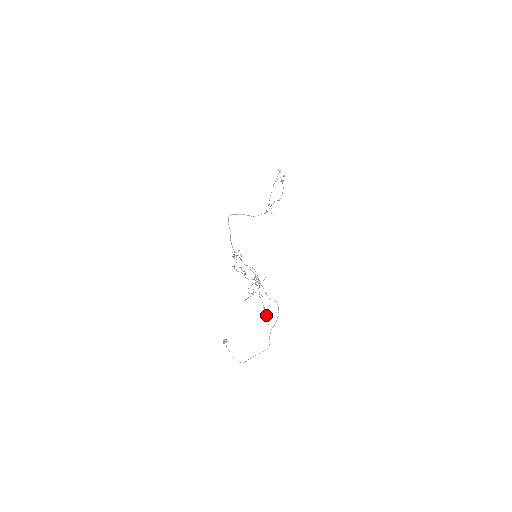
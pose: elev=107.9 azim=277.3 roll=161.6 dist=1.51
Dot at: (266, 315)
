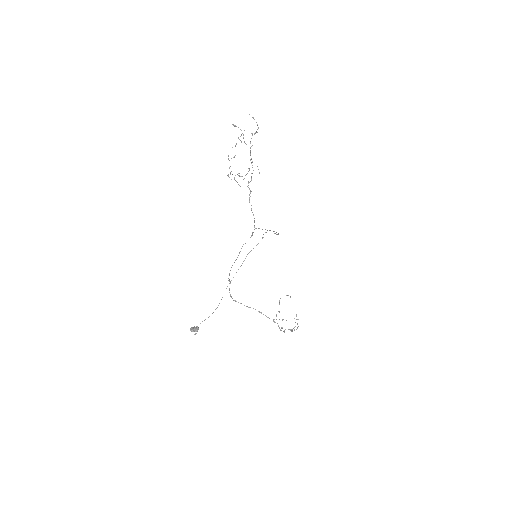
Dot at: (254, 119)
